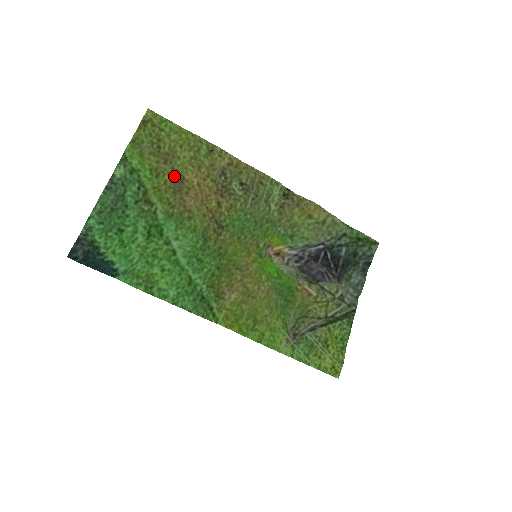
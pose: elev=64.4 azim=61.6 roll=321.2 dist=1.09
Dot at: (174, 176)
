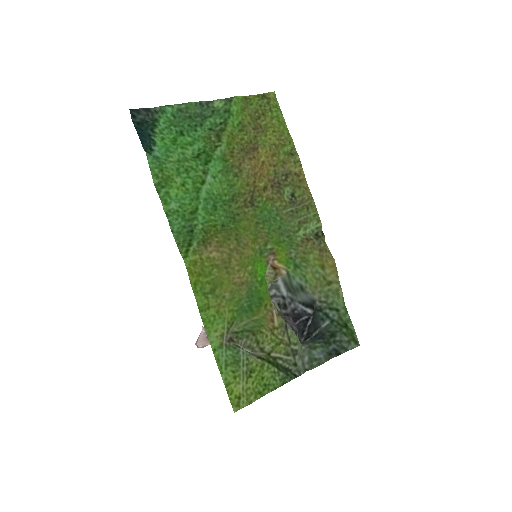
Dot at: (252, 142)
